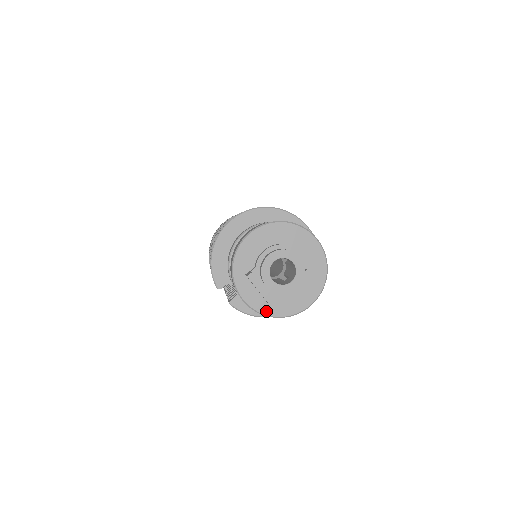
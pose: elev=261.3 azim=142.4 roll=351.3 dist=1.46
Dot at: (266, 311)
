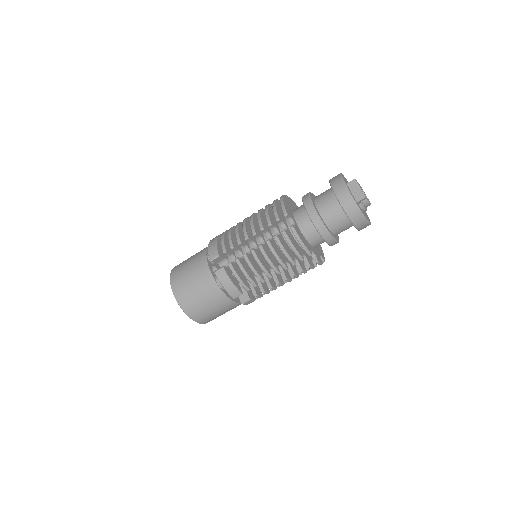
Dot at: (357, 204)
